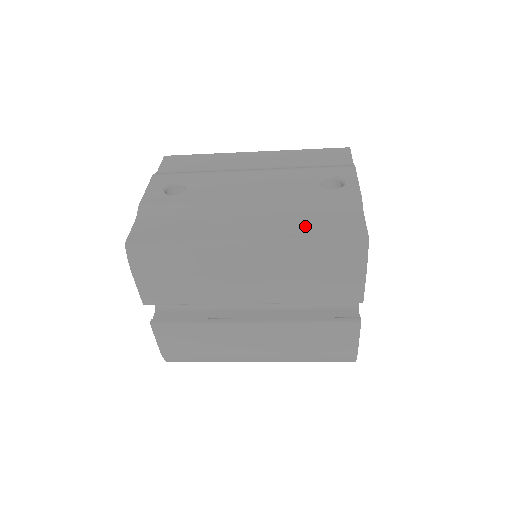
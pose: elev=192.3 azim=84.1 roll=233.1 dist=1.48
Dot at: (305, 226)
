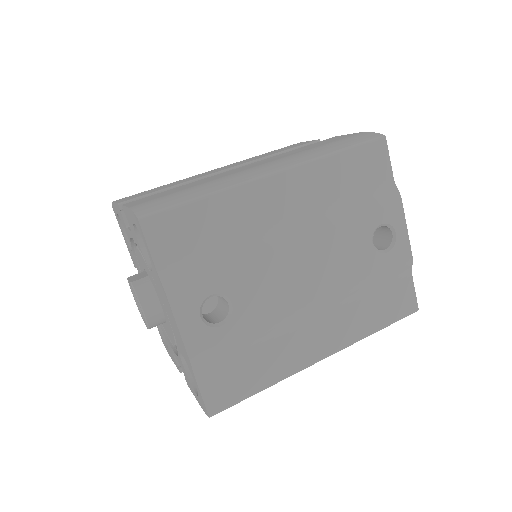
Dot at: (370, 316)
